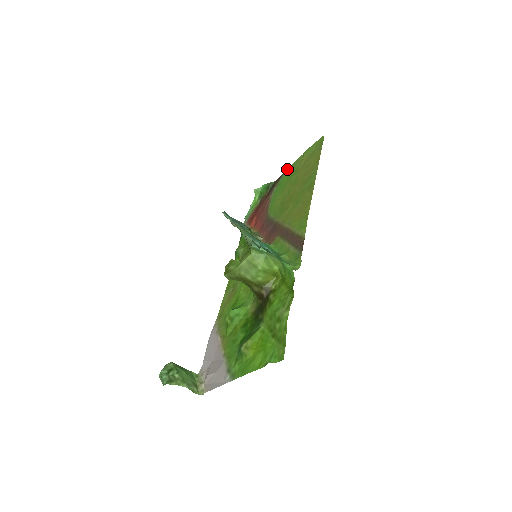
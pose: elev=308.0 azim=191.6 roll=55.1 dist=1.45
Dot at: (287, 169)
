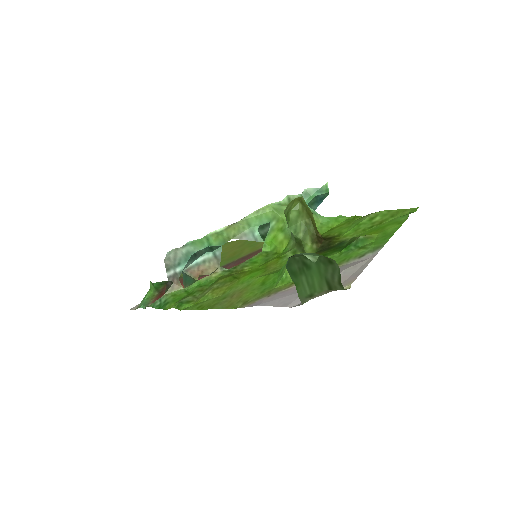
Dot at: occluded
